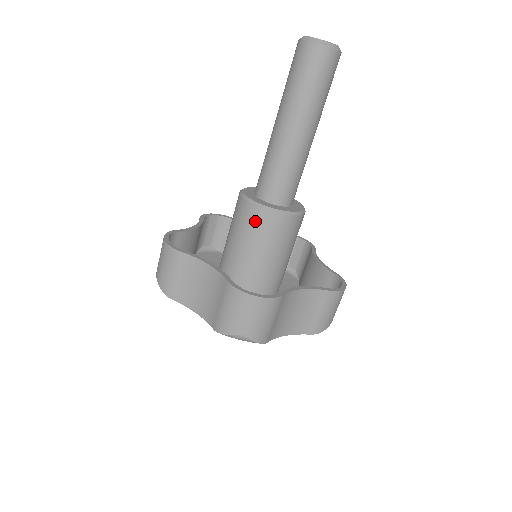
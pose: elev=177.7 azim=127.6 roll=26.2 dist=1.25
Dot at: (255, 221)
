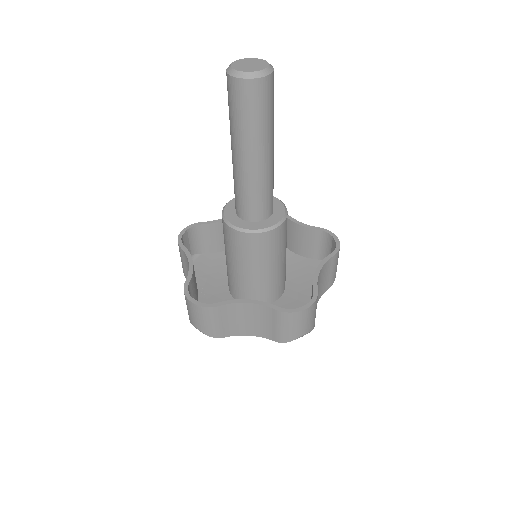
Dot at: (225, 232)
